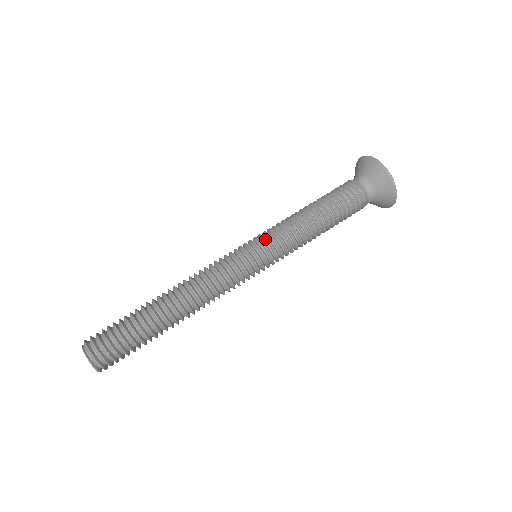
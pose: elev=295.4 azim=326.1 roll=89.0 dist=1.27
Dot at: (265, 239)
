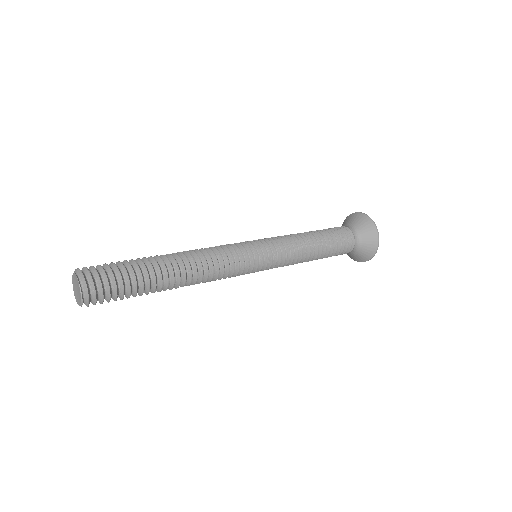
Dot at: (275, 250)
